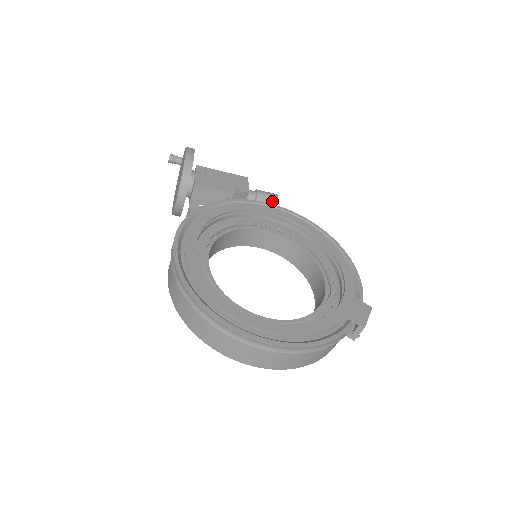
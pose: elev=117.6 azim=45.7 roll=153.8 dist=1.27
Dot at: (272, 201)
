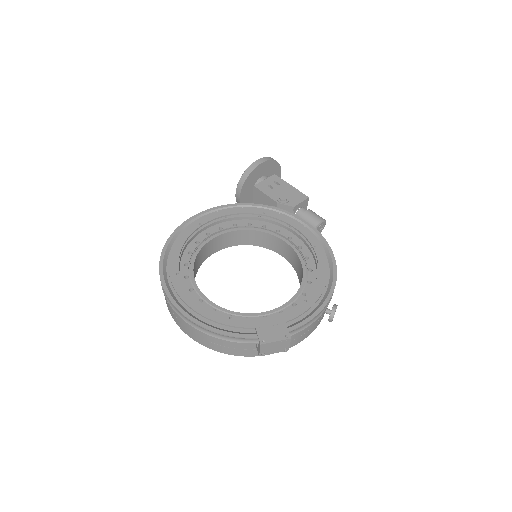
Dot at: (313, 223)
